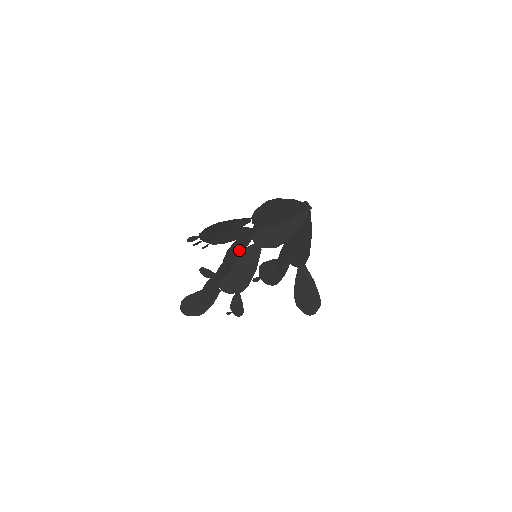
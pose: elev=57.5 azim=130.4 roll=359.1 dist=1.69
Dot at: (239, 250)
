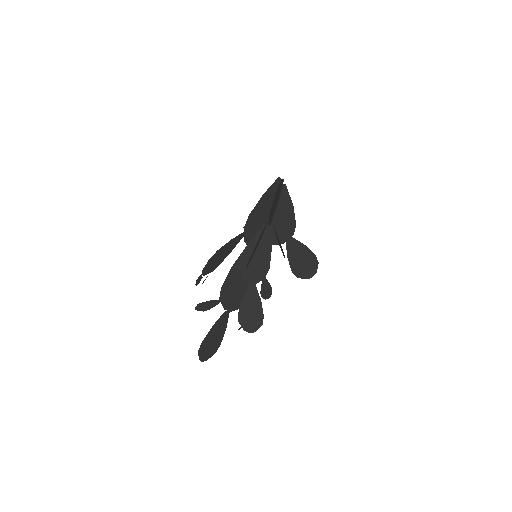
Dot at: (261, 258)
